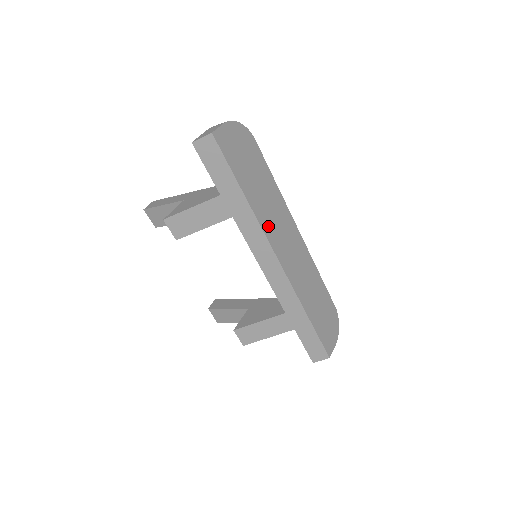
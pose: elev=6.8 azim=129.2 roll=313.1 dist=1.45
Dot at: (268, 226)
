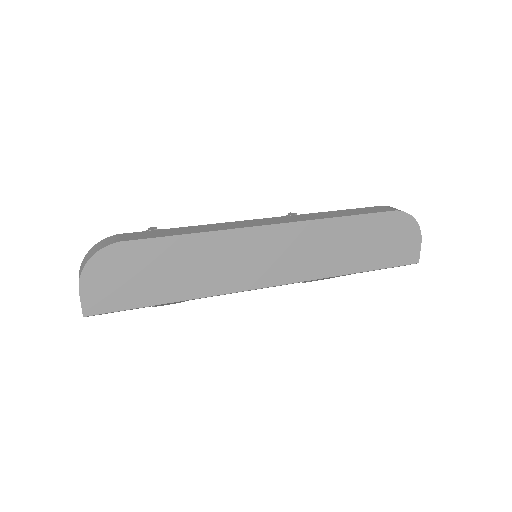
Dot at: (228, 282)
